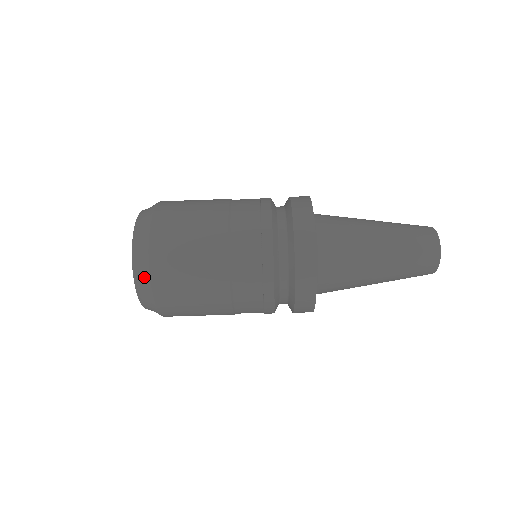
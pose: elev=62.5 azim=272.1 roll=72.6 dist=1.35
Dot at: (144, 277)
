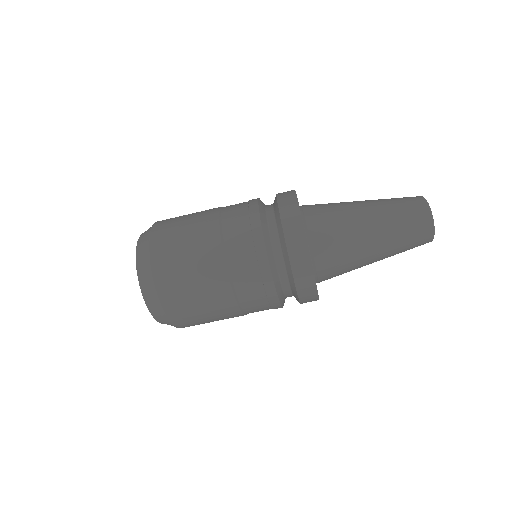
Dot at: (145, 244)
